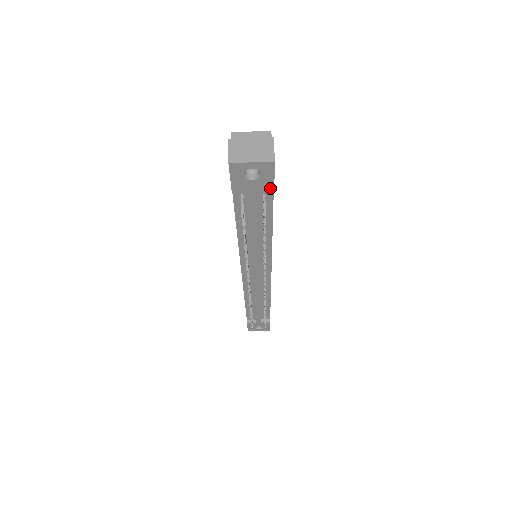
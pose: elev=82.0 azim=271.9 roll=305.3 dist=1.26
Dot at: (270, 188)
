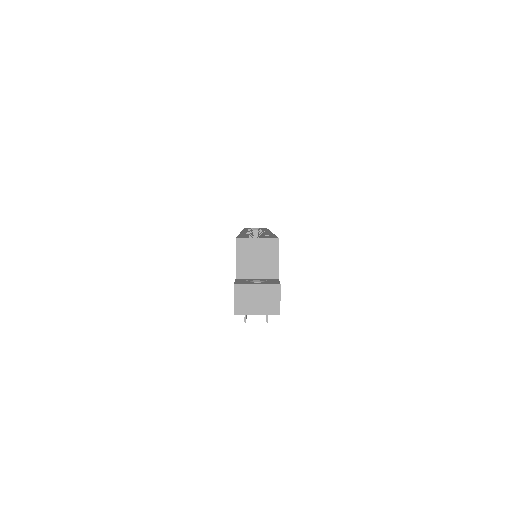
Dot at: occluded
